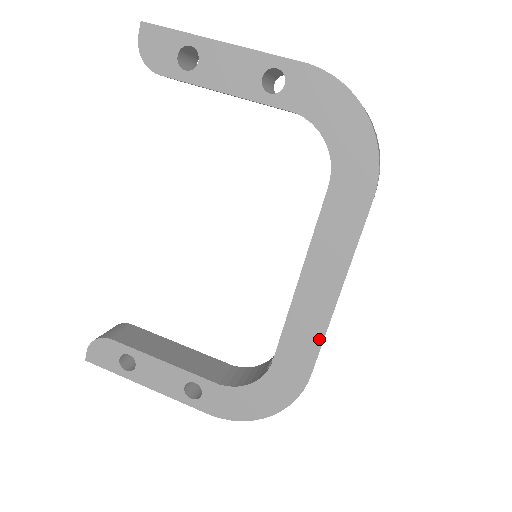
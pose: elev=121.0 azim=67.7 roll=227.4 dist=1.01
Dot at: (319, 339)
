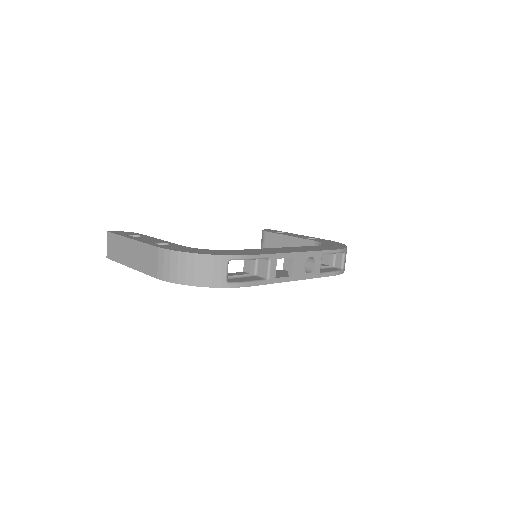
Dot at: (272, 253)
